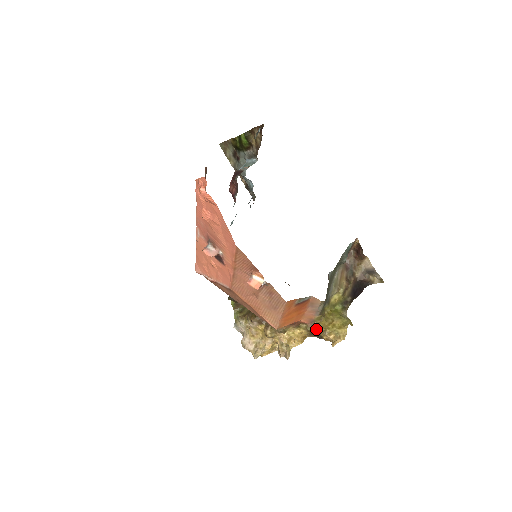
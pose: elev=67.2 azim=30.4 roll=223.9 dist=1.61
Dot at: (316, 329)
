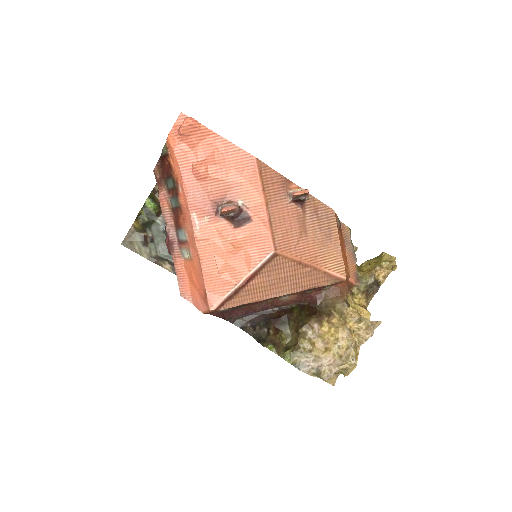
Dot at: (367, 279)
